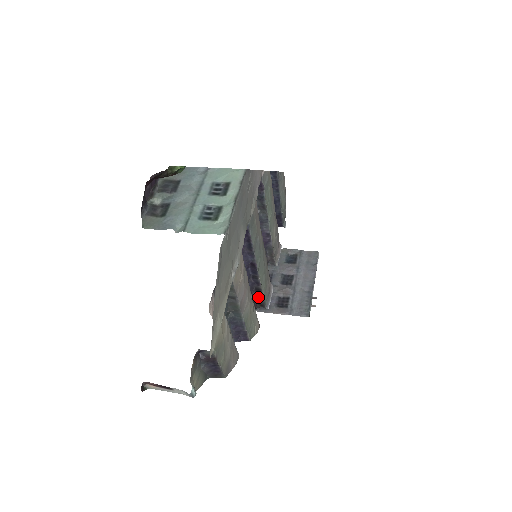
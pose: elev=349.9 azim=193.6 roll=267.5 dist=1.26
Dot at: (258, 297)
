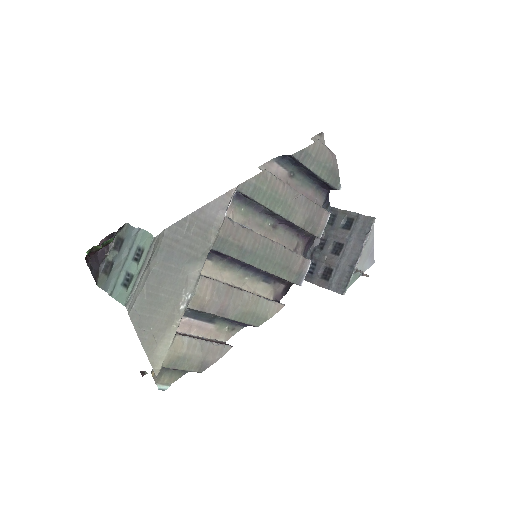
Dot at: occluded
